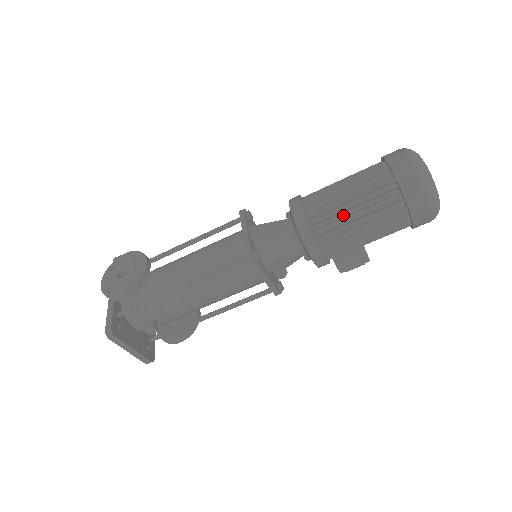
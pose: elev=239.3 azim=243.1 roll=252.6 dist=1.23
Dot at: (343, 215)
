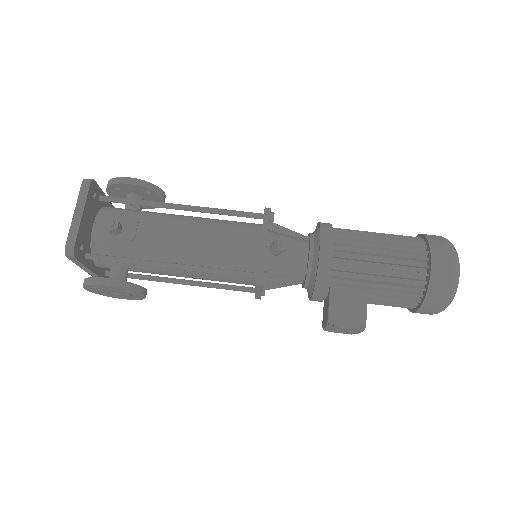
Dot at: (365, 238)
